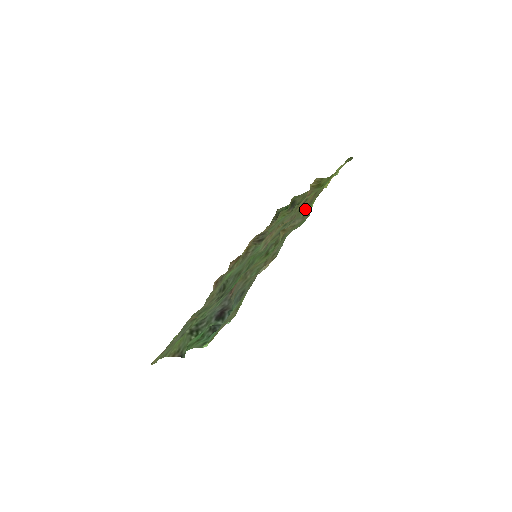
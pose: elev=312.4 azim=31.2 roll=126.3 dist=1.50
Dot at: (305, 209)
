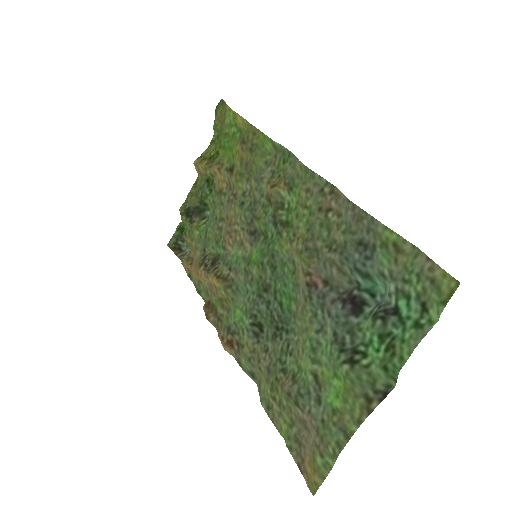
Dot at: (256, 159)
